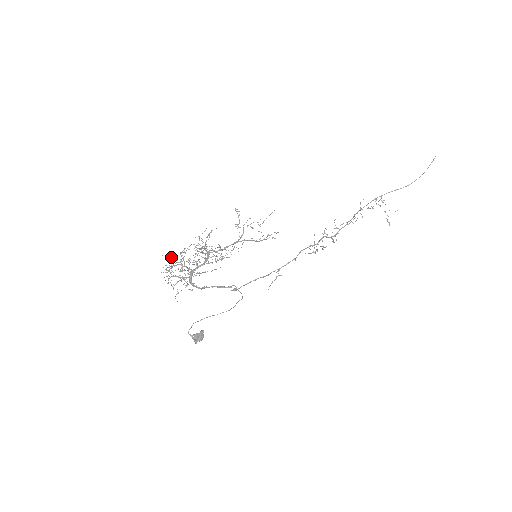
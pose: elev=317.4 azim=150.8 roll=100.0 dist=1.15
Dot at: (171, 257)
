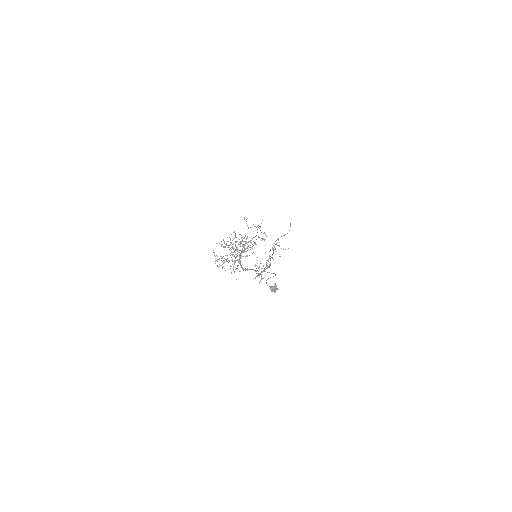
Dot at: (226, 243)
